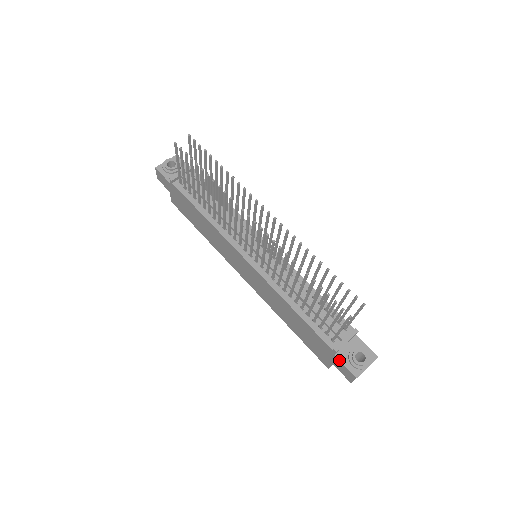
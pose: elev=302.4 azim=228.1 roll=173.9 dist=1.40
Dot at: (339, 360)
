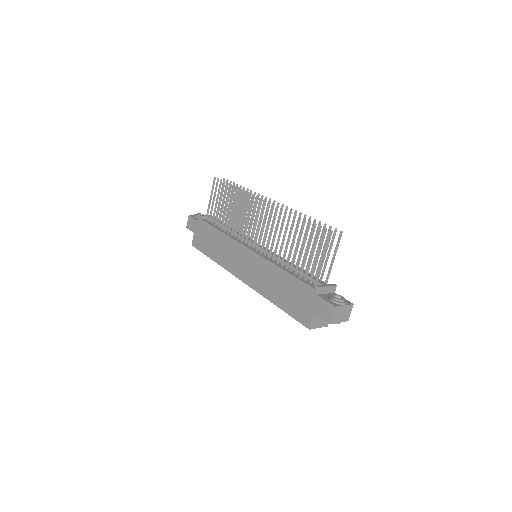
Dot at: (320, 297)
